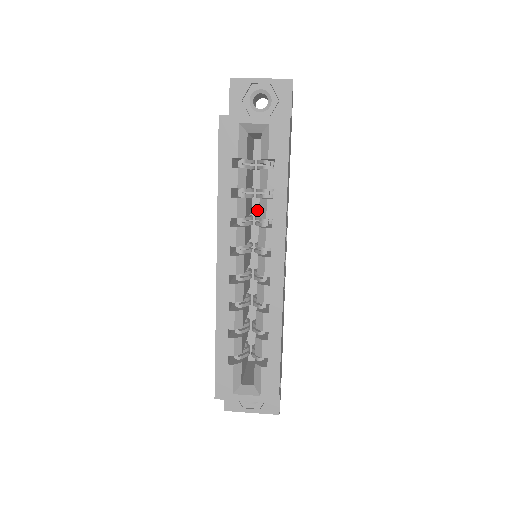
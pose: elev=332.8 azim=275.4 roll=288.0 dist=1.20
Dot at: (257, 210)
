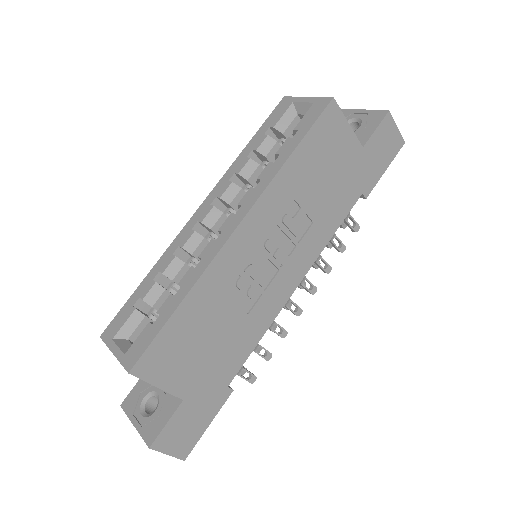
Dot at: occluded
